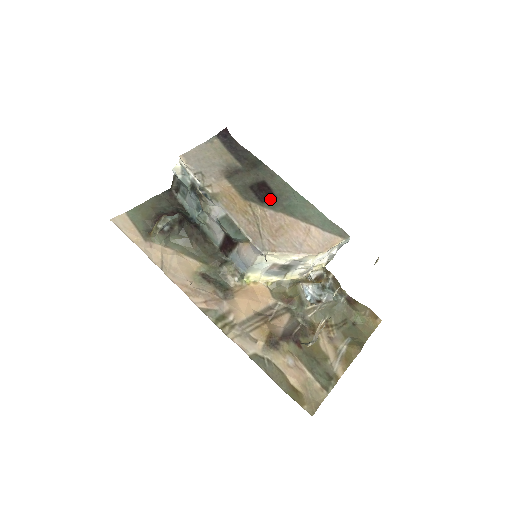
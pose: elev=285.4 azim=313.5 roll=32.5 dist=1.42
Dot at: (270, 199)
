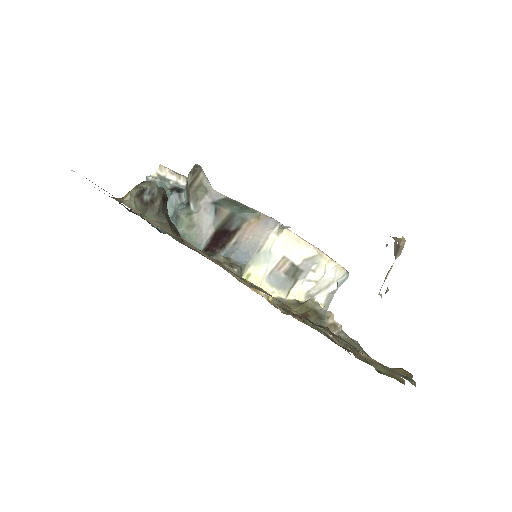
Dot at: occluded
